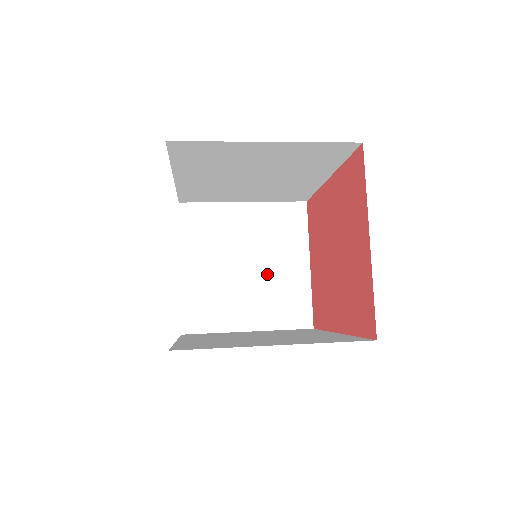
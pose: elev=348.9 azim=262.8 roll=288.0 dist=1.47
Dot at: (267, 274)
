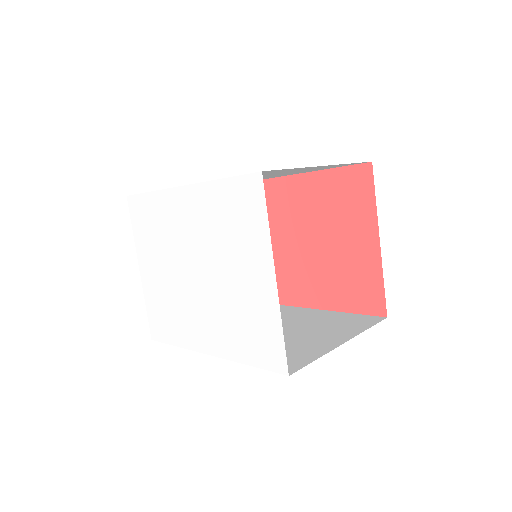
Dot at: occluded
